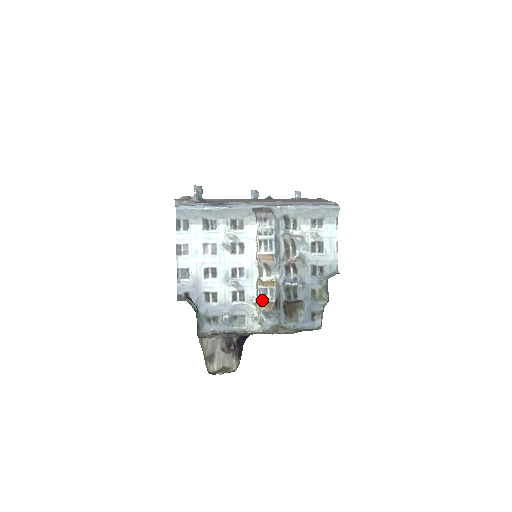
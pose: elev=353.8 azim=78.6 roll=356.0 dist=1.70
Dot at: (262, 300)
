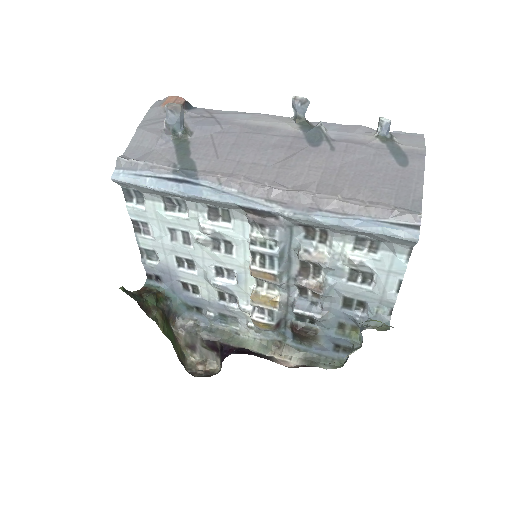
Dot at: (256, 318)
